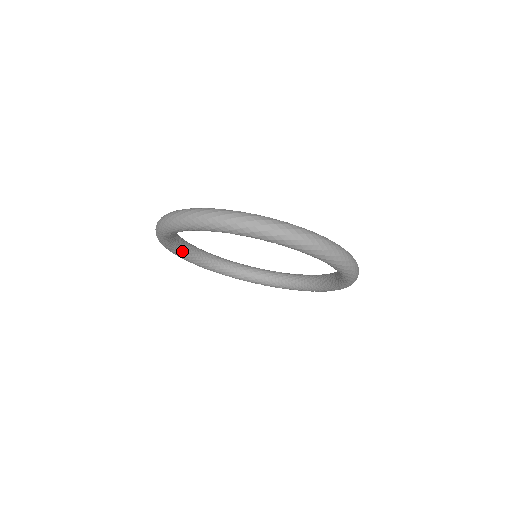
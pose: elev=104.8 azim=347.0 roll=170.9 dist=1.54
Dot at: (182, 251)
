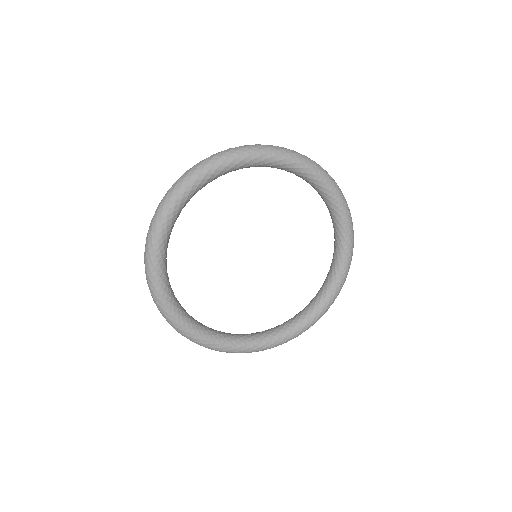
Dot at: (229, 339)
